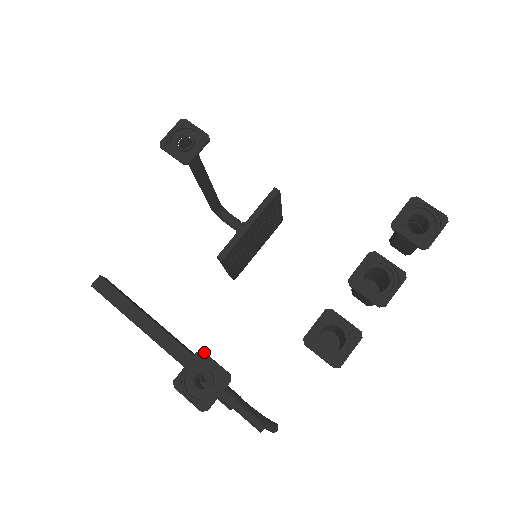
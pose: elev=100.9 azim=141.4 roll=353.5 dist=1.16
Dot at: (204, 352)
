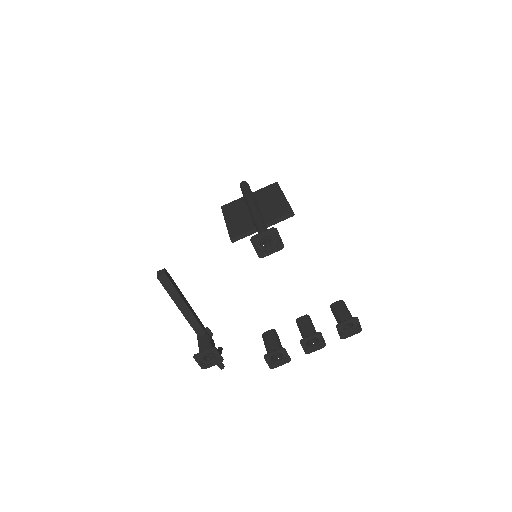
Dot at: (216, 349)
